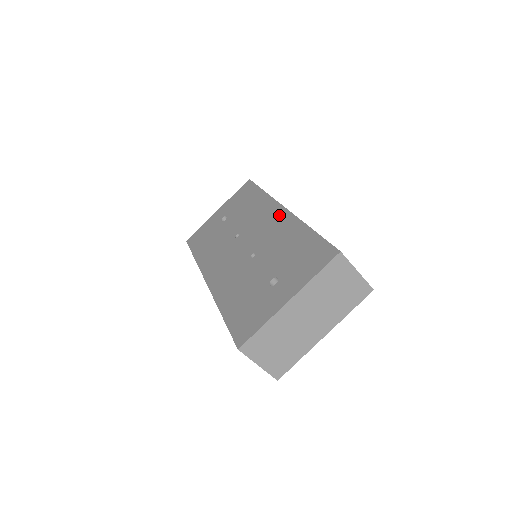
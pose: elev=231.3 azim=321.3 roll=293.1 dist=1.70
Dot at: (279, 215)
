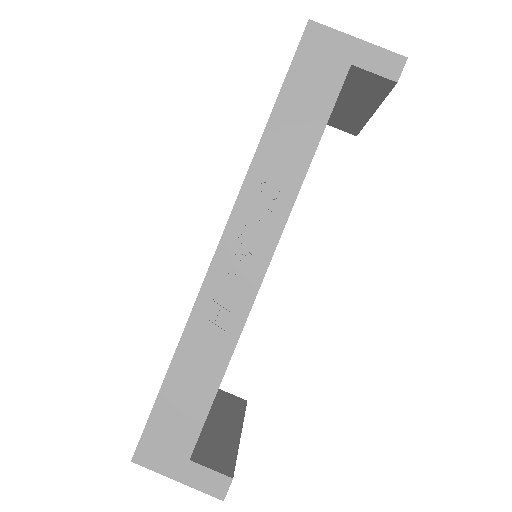
Dot at: occluded
